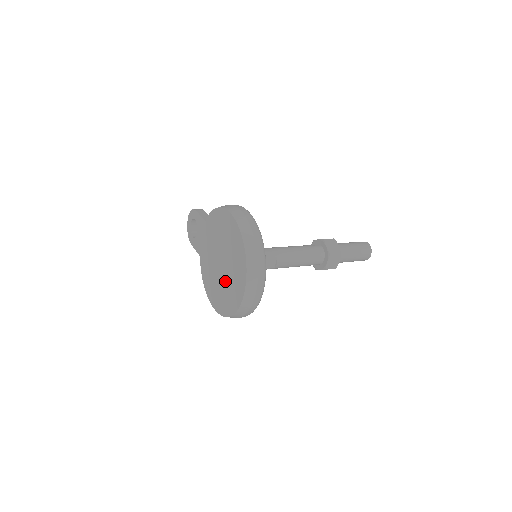
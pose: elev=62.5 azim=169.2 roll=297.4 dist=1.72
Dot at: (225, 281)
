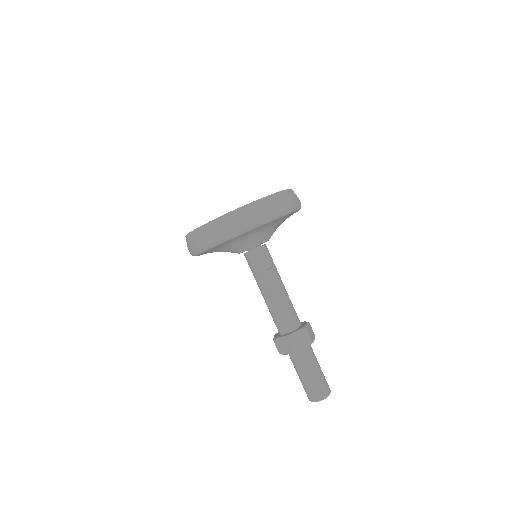
Dot at: occluded
